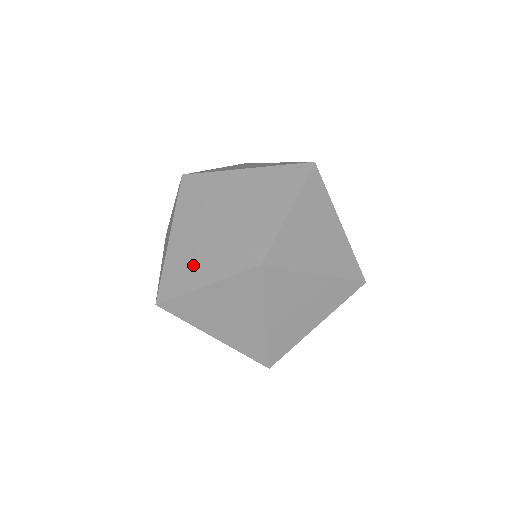
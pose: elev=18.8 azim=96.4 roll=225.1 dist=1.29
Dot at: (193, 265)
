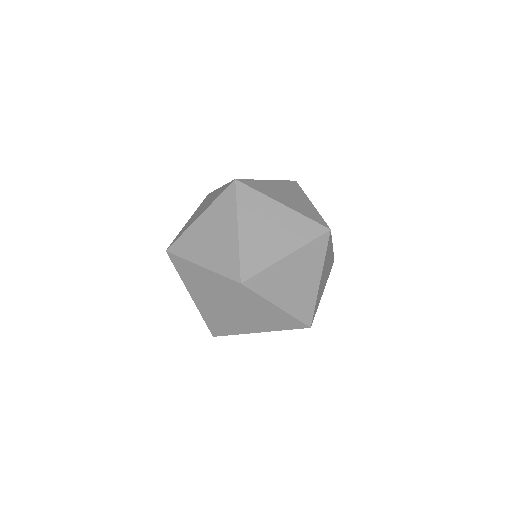
Dot at: (197, 215)
